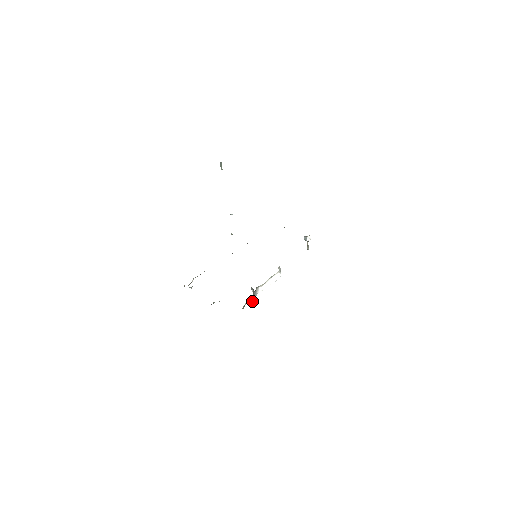
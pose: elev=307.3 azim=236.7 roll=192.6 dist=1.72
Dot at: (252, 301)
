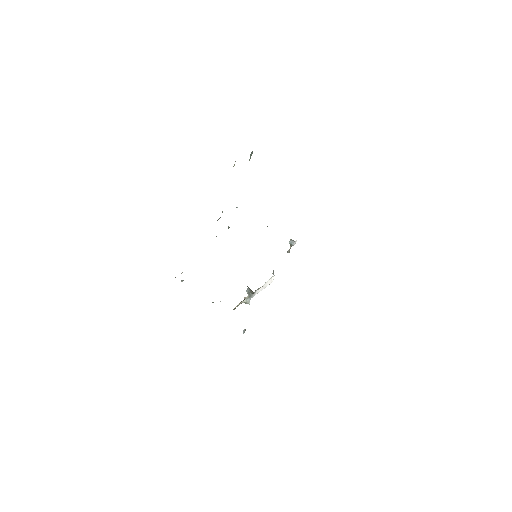
Dot at: (245, 303)
